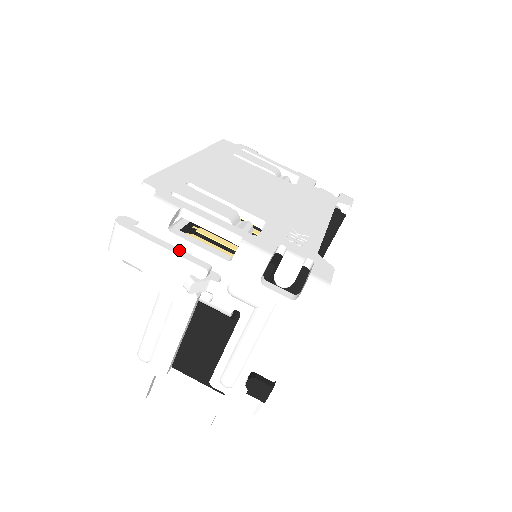
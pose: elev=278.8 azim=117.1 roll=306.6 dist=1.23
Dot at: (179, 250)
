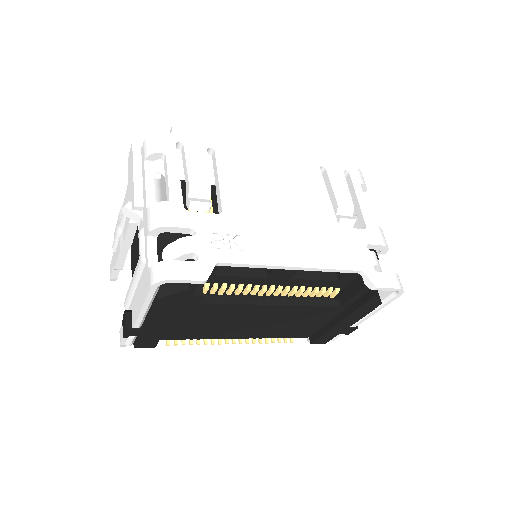
Dot at: (140, 181)
